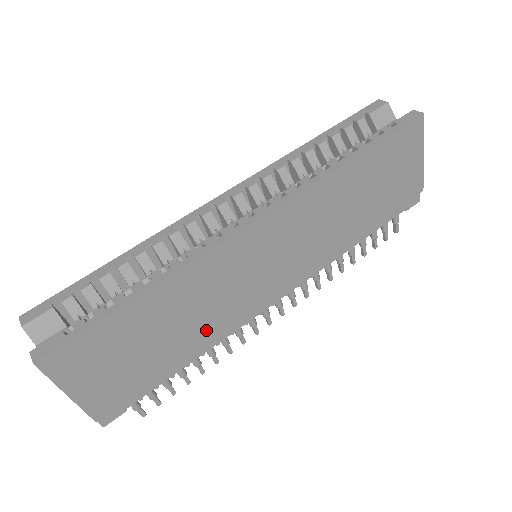
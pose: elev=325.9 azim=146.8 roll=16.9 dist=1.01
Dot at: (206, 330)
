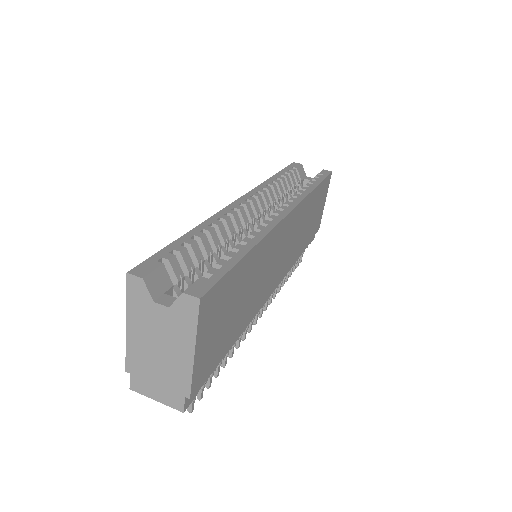
Dot at: (251, 308)
